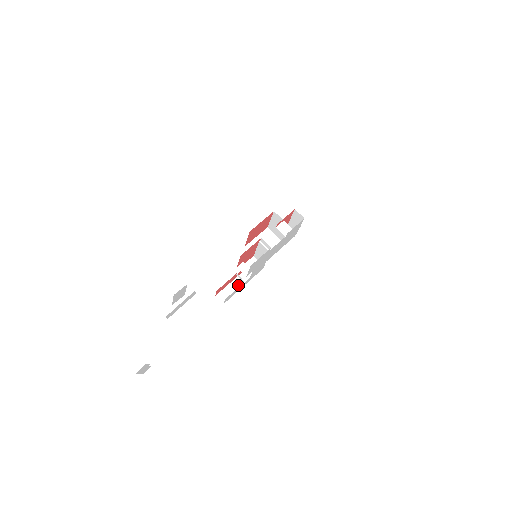
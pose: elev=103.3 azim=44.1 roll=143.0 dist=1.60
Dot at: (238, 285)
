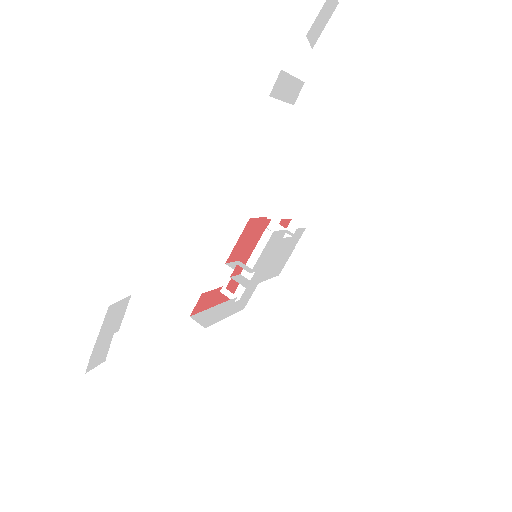
Dot at: occluded
